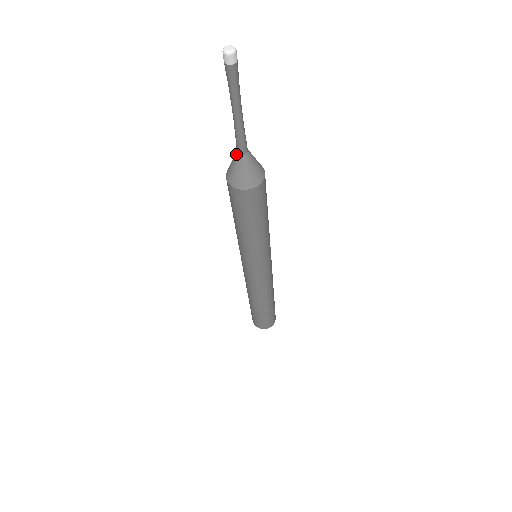
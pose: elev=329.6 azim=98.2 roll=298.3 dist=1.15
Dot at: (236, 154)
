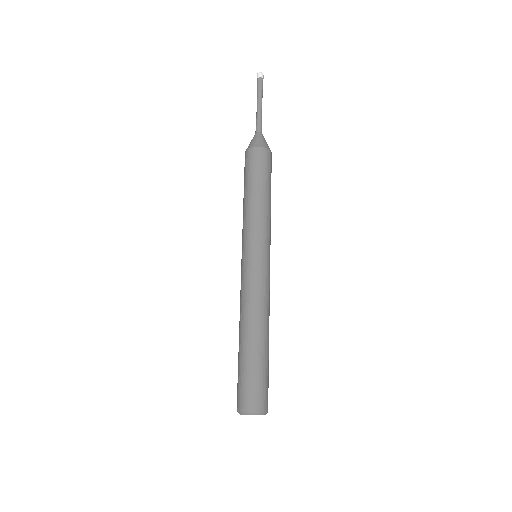
Dot at: occluded
